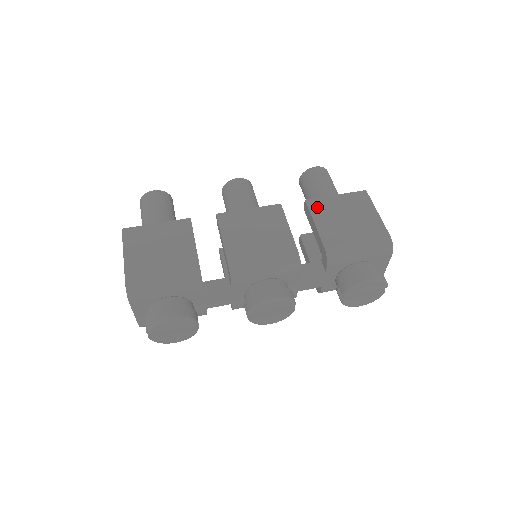
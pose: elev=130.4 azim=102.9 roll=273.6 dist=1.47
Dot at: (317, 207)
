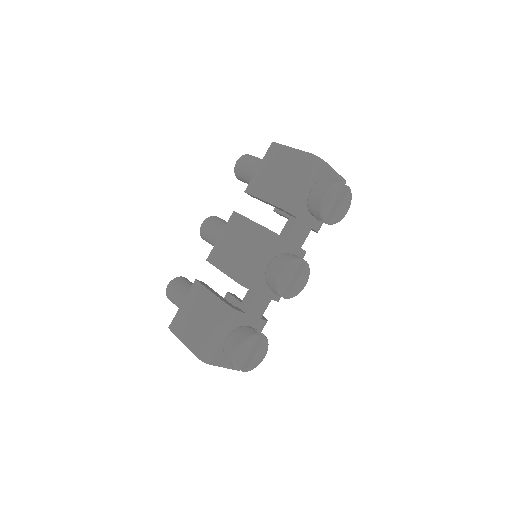
Dot at: (254, 188)
